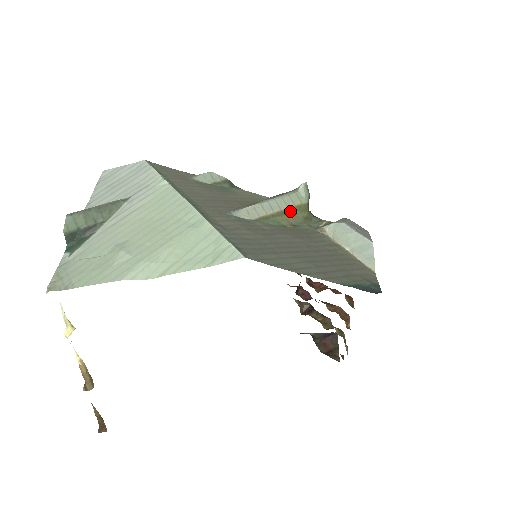
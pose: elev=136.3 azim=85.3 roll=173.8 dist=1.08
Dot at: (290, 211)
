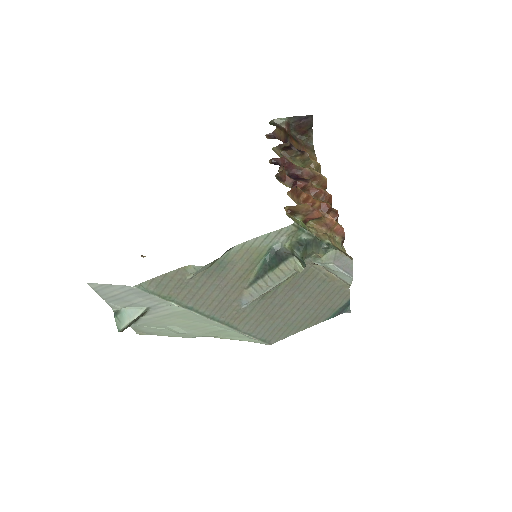
Dot at: occluded
